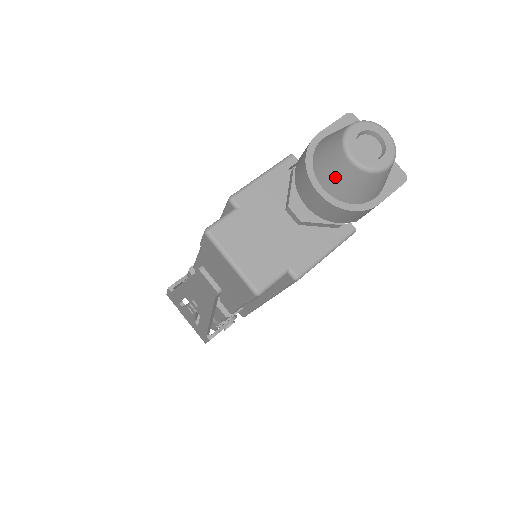
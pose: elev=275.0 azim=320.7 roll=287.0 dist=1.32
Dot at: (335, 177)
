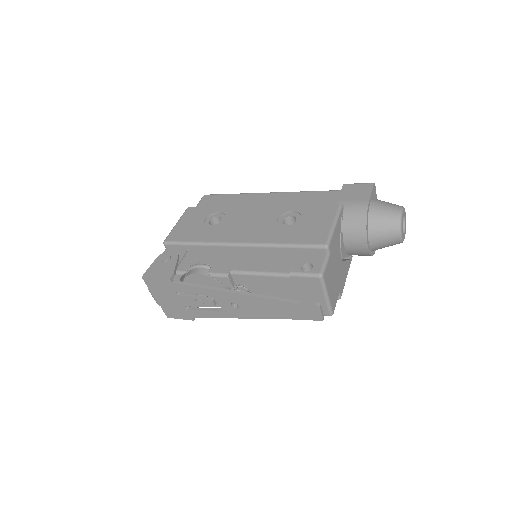
Dot at: (383, 240)
